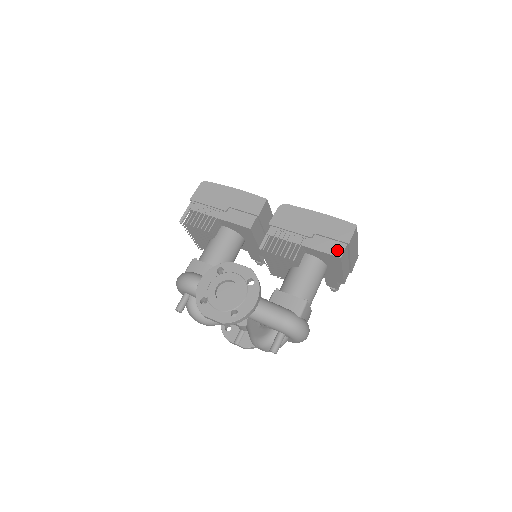
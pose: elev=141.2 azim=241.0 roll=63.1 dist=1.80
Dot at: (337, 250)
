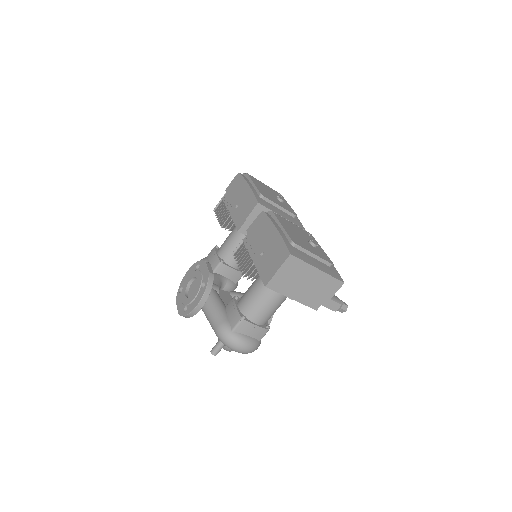
Dot at: (267, 277)
